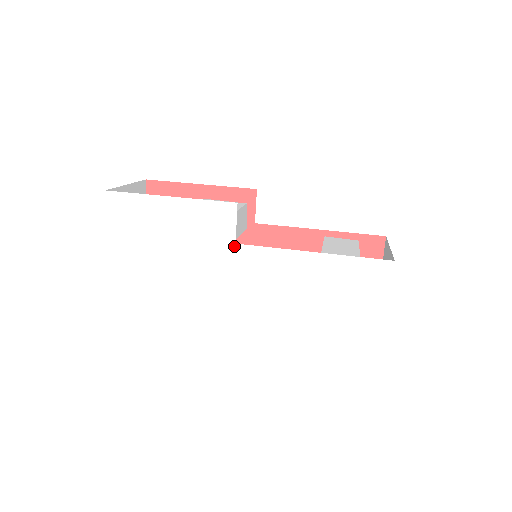
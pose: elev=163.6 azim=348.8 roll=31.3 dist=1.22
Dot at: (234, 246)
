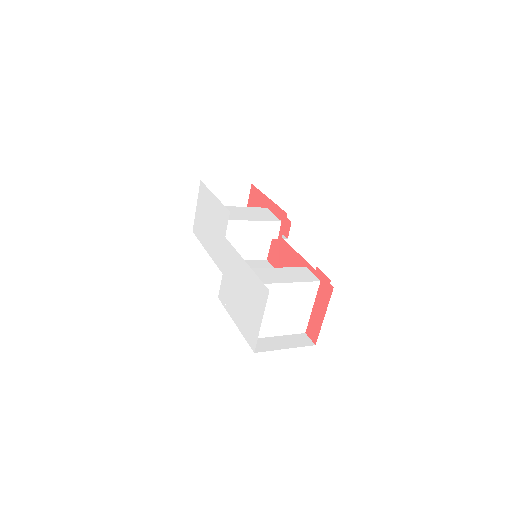
Dot at: (225, 238)
